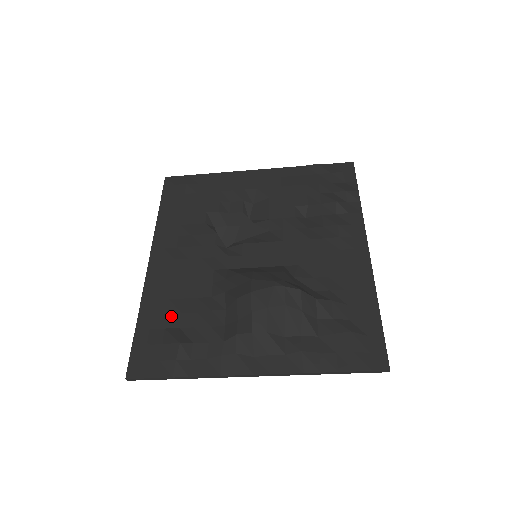
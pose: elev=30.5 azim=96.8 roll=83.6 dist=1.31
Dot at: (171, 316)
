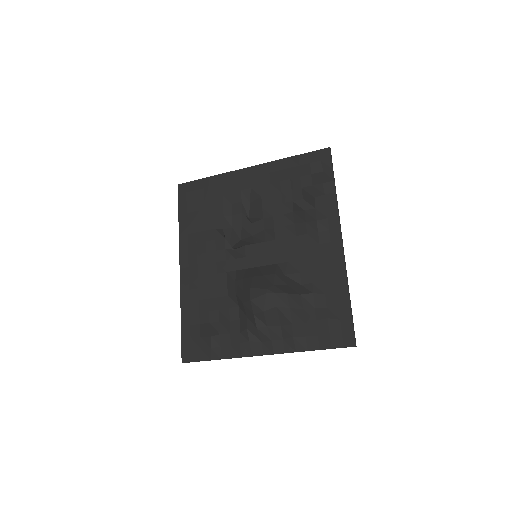
Dot at: (202, 314)
